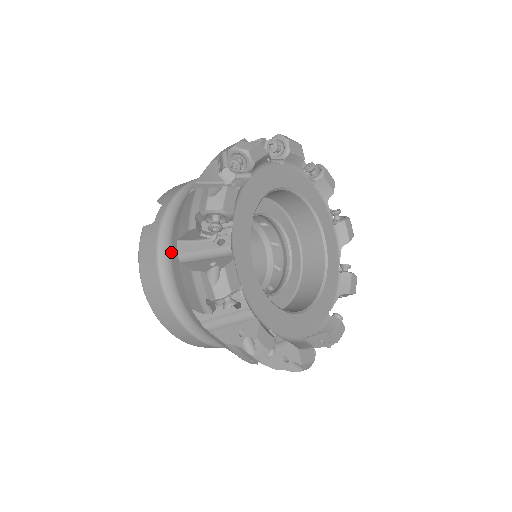
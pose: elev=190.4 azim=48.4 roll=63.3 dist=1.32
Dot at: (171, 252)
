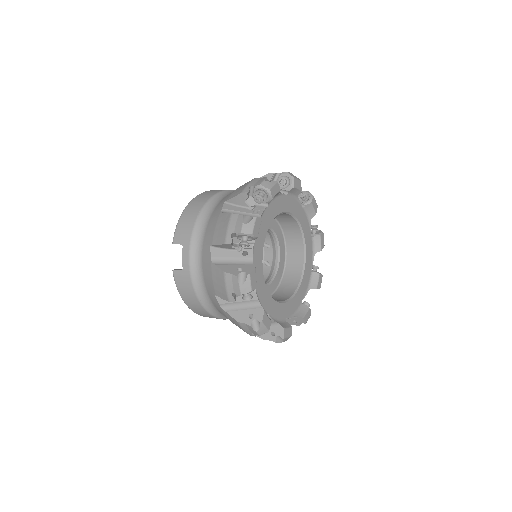
Dot at: (208, 294)
